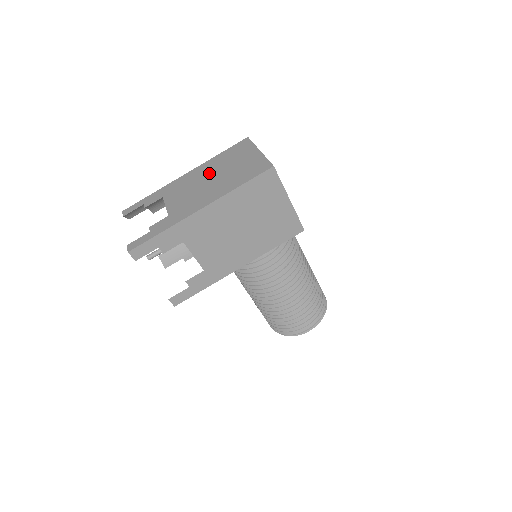
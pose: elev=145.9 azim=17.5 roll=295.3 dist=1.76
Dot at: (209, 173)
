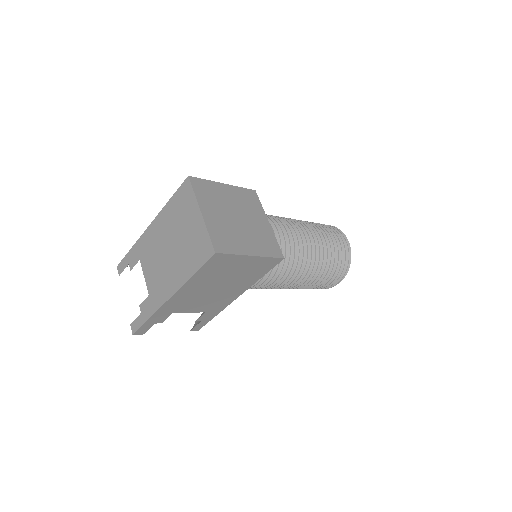
Dot at: (166, 236)
